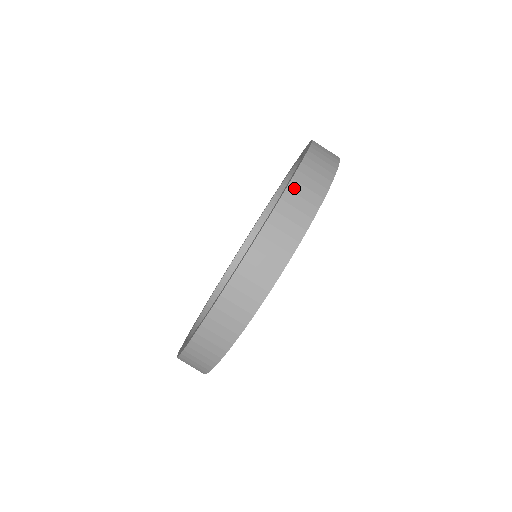
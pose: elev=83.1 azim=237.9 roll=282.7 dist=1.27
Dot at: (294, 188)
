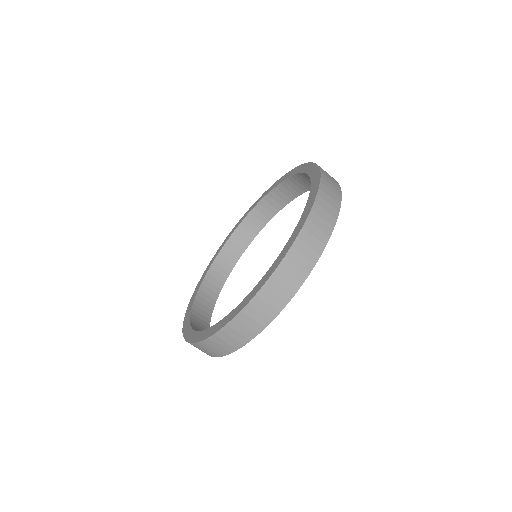
Dot at: (313, 218)
